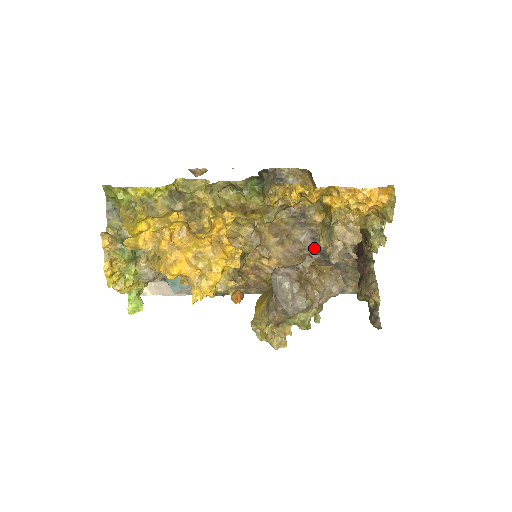
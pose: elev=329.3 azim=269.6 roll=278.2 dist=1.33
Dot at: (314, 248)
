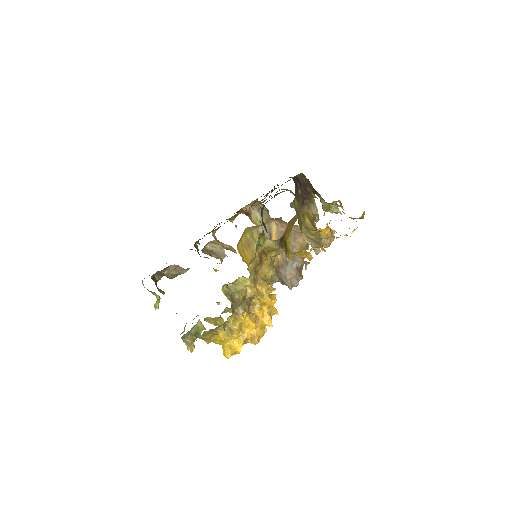
Dot at: occluded
